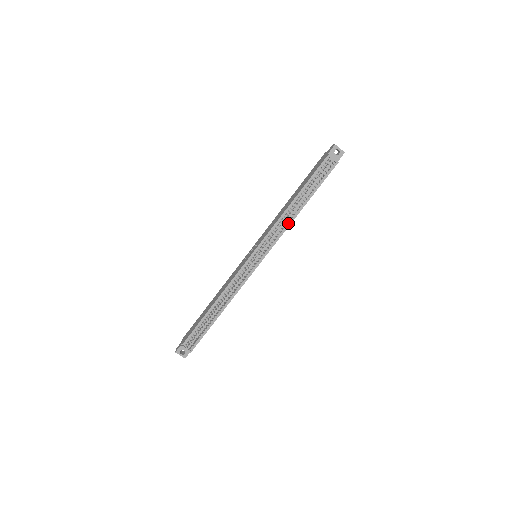
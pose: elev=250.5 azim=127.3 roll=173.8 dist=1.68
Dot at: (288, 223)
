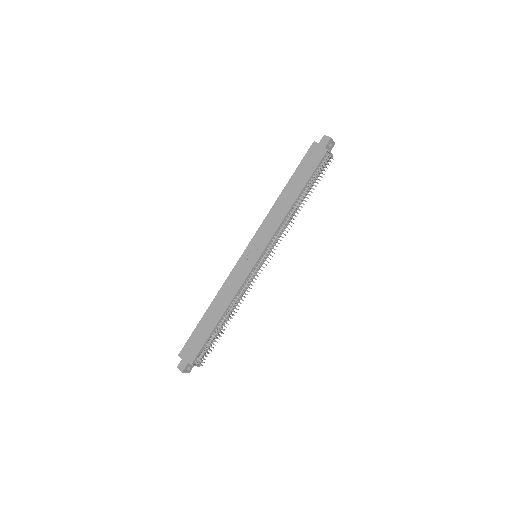
Dot at: occluded
